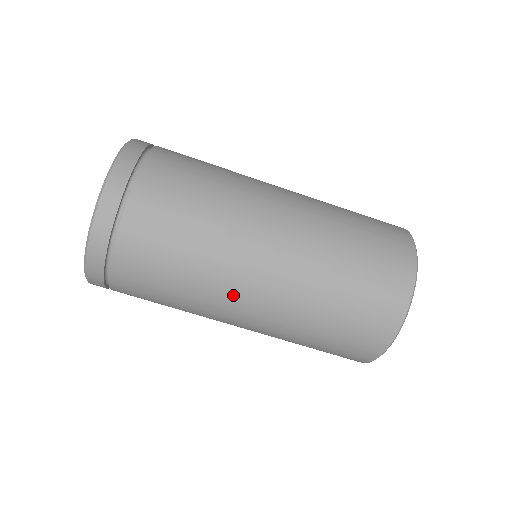
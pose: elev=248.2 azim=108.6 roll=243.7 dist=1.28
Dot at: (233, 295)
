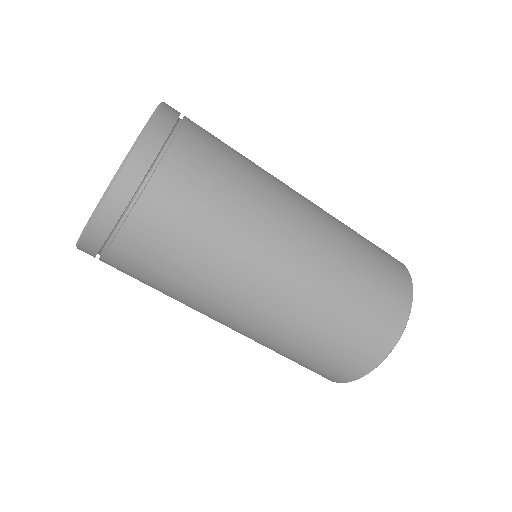
Dot at: (254, 277)
